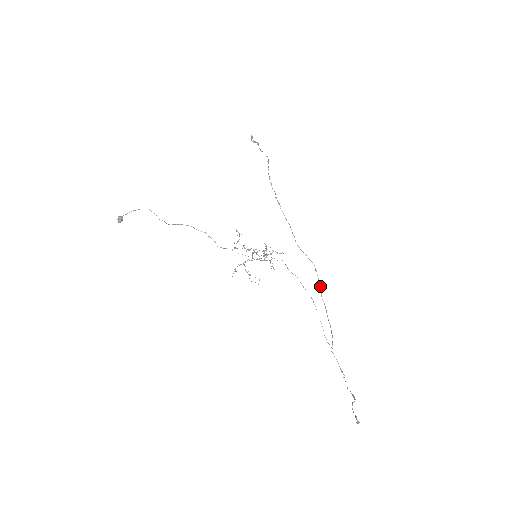
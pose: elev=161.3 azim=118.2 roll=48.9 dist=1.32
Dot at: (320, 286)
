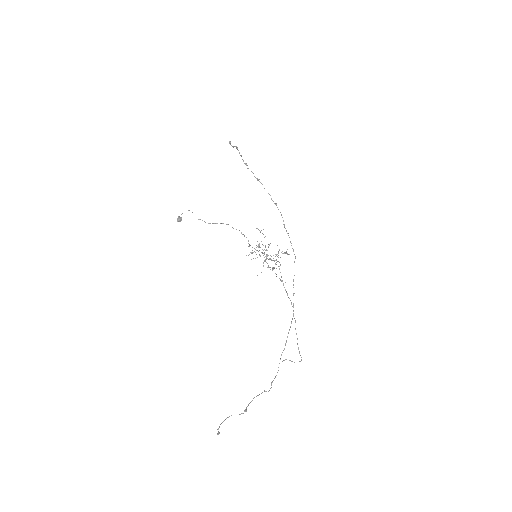
Dot at: (294, 293)
